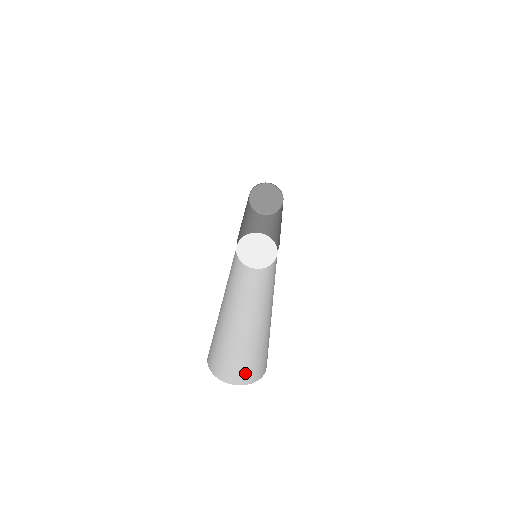
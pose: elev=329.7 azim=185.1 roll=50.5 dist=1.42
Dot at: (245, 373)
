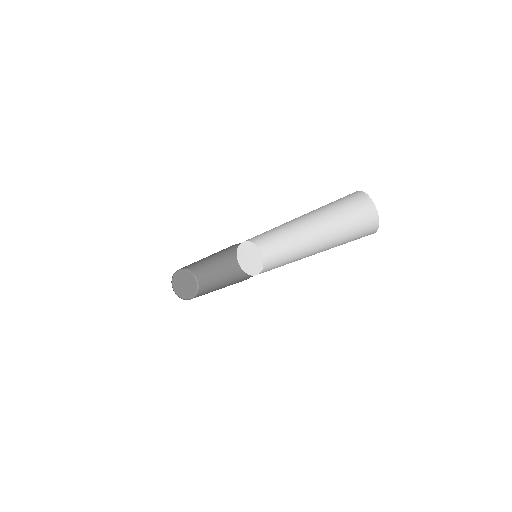
Dot at: occluded
